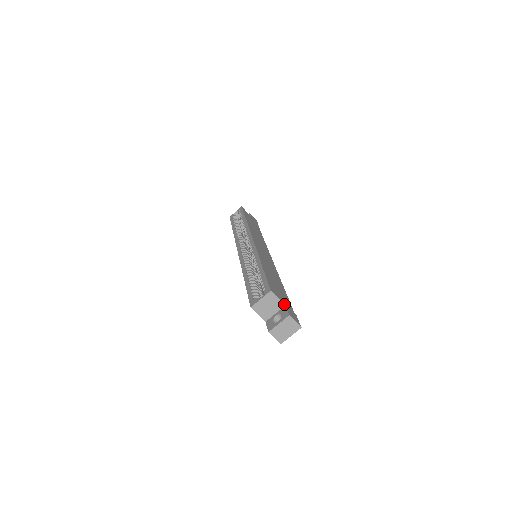
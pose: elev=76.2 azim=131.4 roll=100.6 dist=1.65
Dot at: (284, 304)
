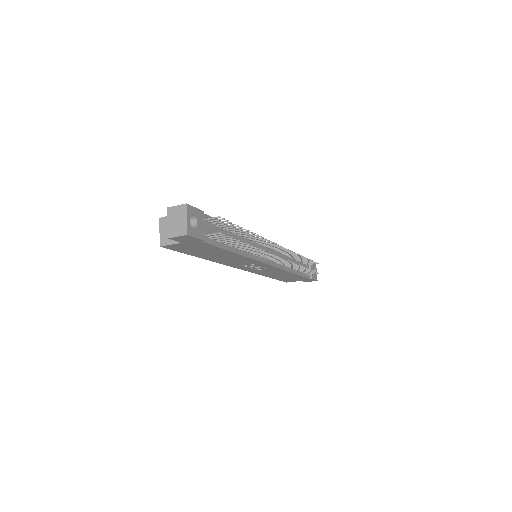
Dot at: occluded
